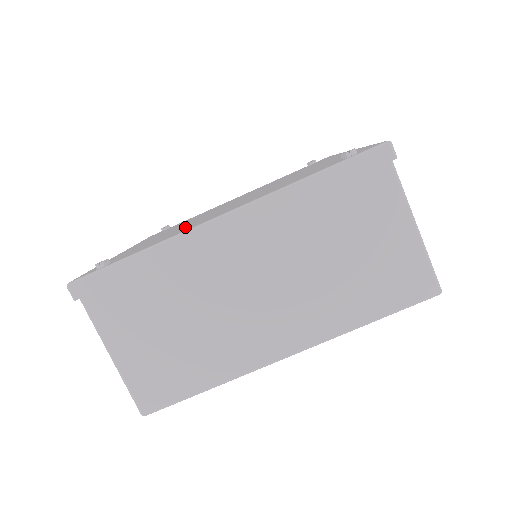
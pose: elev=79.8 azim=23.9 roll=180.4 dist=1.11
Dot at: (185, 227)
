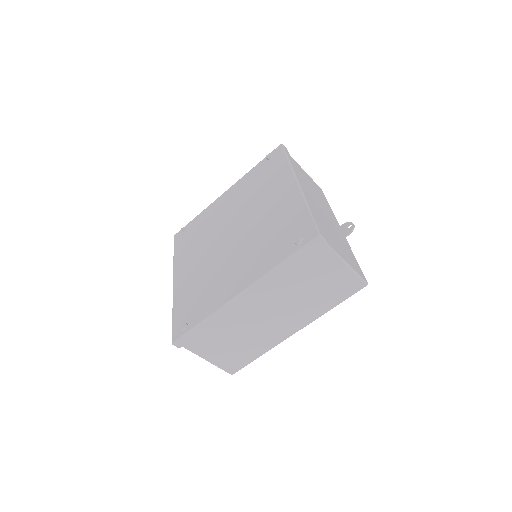
Dot at: (215, 282)
